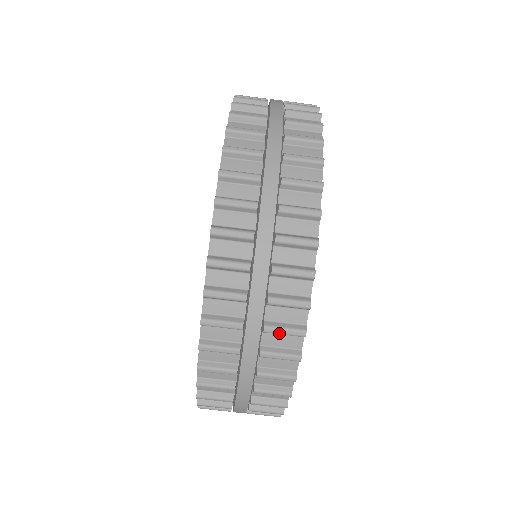
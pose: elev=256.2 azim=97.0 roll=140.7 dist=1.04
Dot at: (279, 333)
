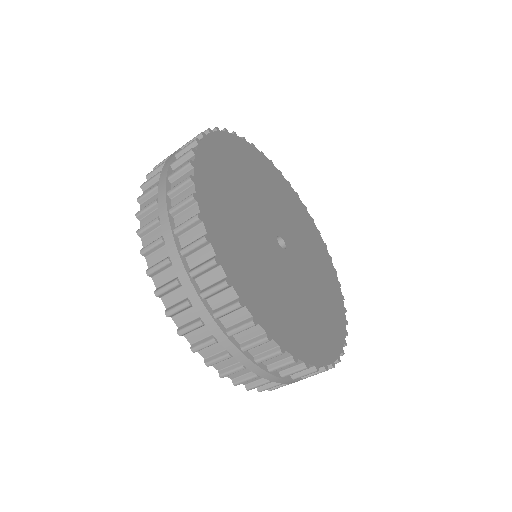
Dot at: (190, 249)
